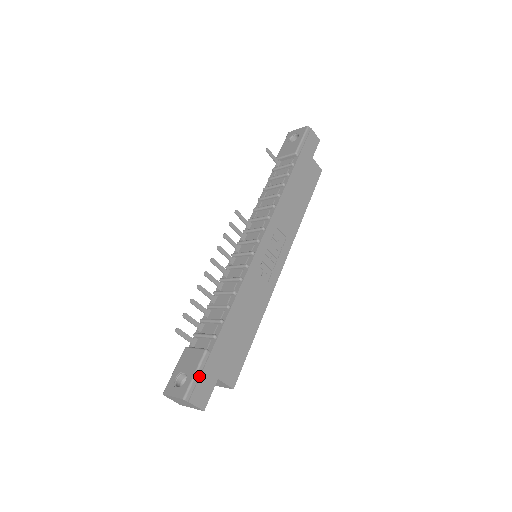
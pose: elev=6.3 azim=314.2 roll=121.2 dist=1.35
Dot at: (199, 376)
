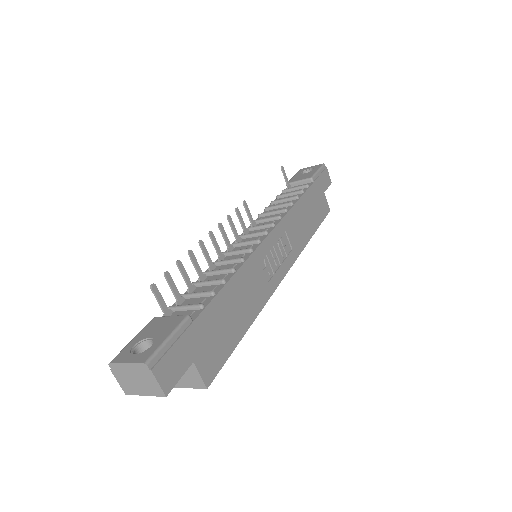
Dot at: (172, 343)
